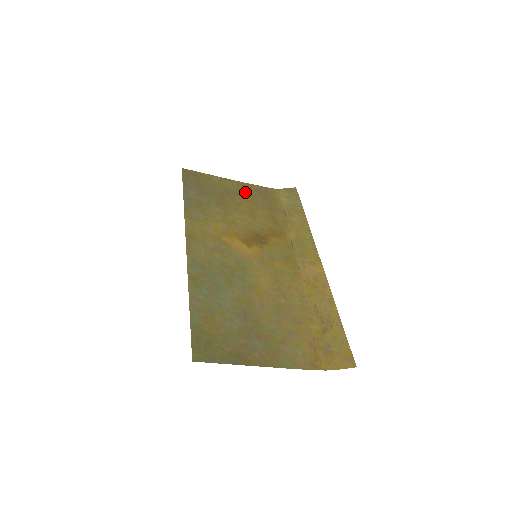
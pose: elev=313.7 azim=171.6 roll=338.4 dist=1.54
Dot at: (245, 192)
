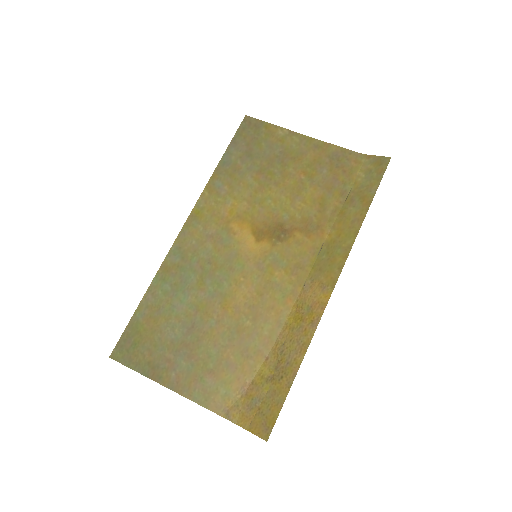
Dot at: (310, 156)
